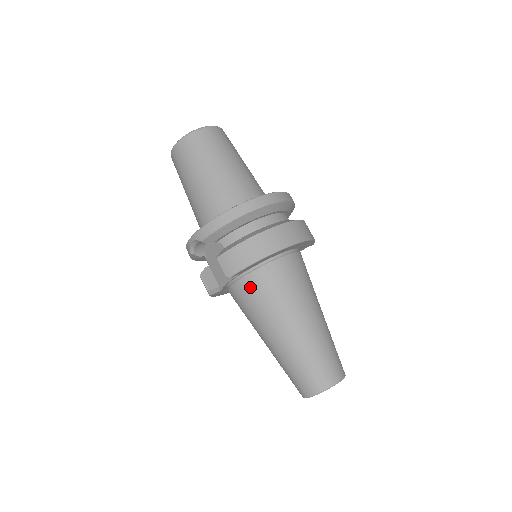
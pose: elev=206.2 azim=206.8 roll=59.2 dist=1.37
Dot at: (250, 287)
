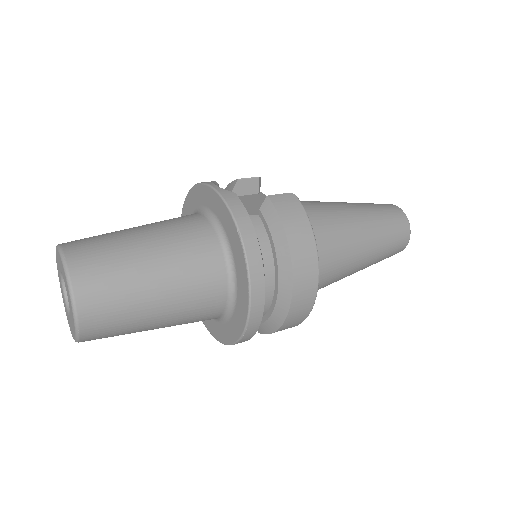
Dot at: occluded
